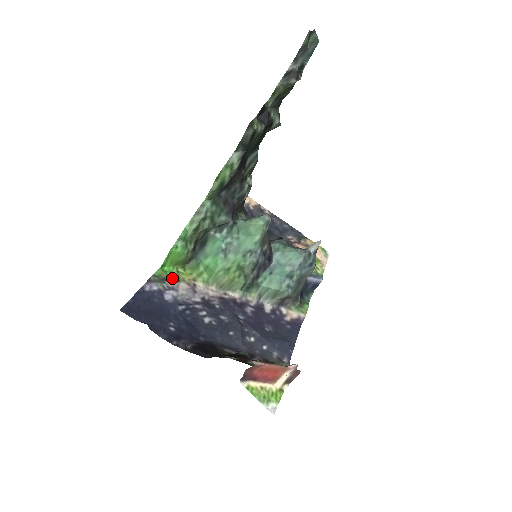
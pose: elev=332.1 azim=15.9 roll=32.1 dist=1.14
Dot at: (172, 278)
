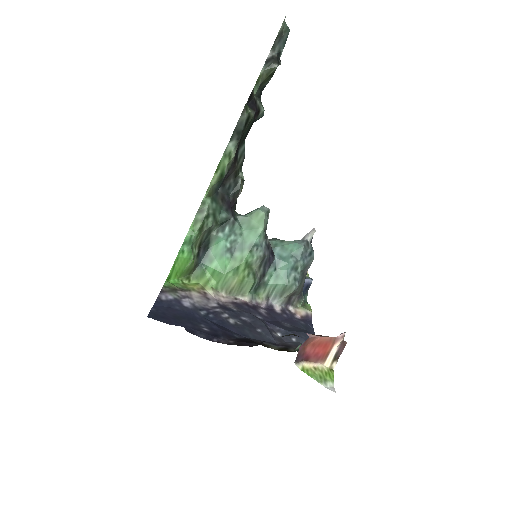
Dot at: (181, 289)
